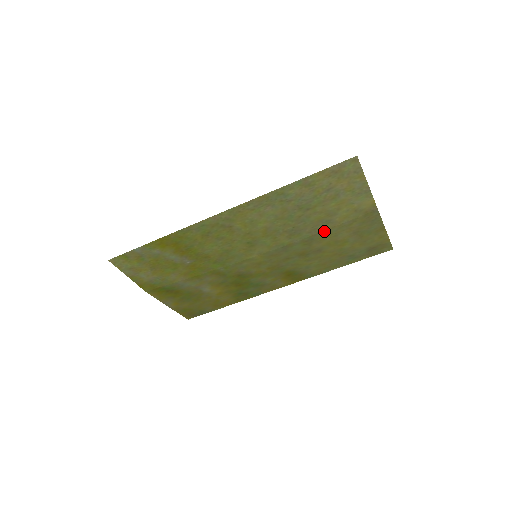
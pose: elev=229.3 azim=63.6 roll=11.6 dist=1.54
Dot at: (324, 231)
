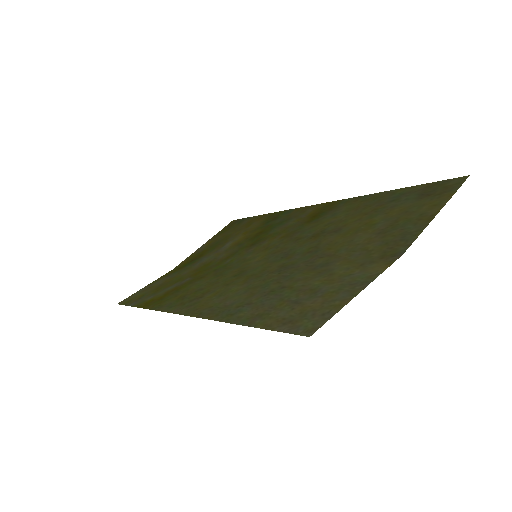
Dot at: (327, 255)
